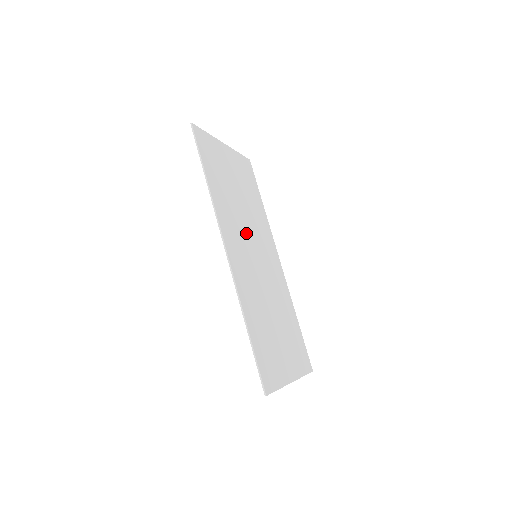
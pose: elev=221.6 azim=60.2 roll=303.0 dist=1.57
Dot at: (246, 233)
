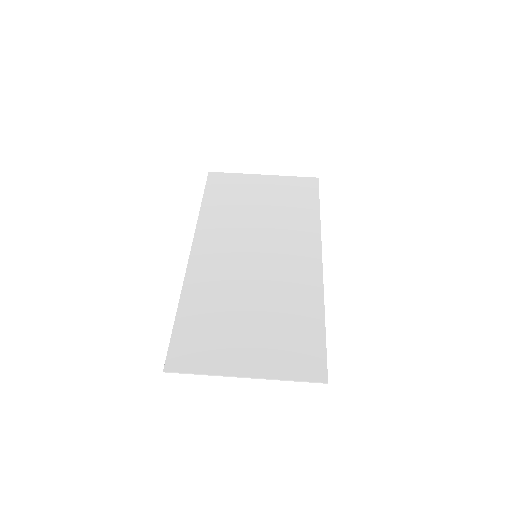
Dot at: (248, 238)
